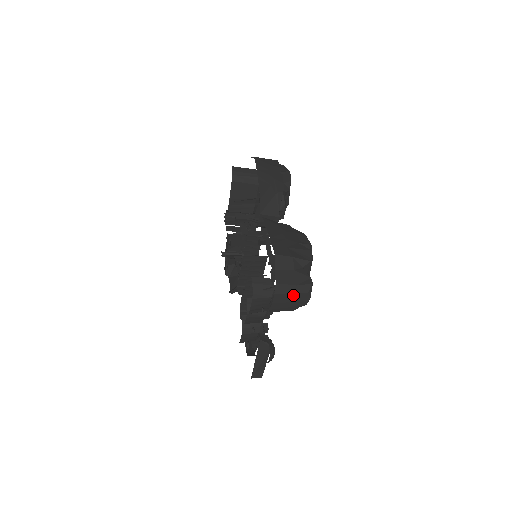
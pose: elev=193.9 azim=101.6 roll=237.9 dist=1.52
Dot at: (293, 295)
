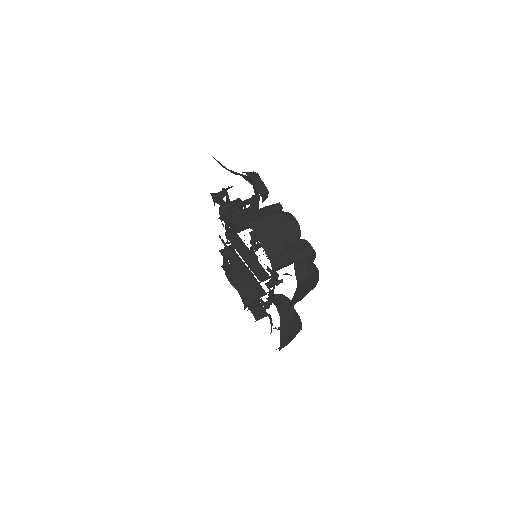
Dot at: occluded
